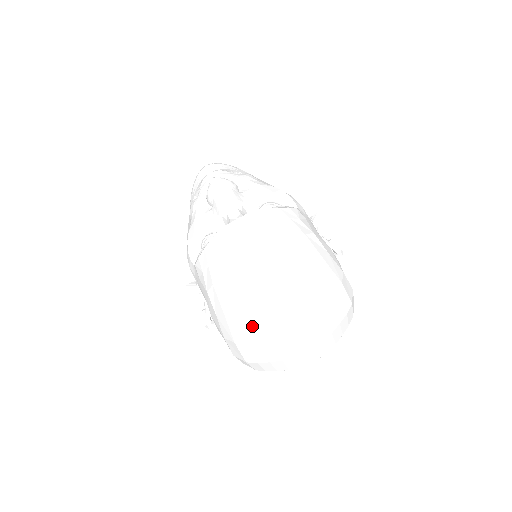
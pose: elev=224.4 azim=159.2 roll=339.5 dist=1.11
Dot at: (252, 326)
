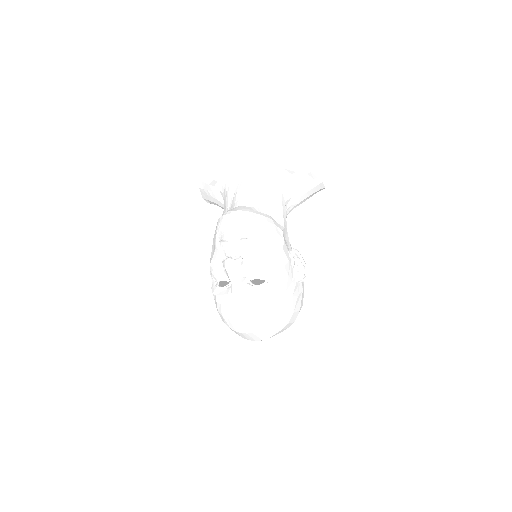
Dot at: (235, 332)
